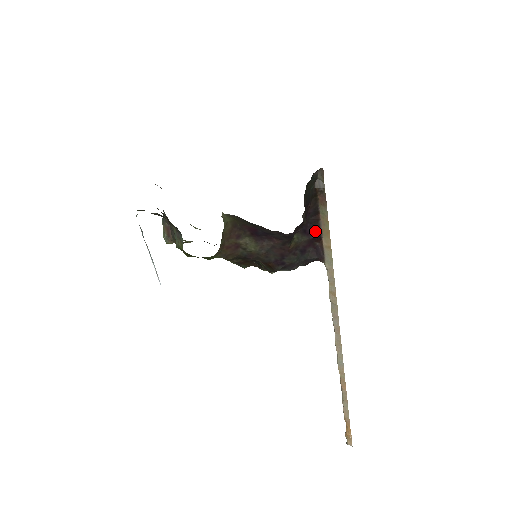
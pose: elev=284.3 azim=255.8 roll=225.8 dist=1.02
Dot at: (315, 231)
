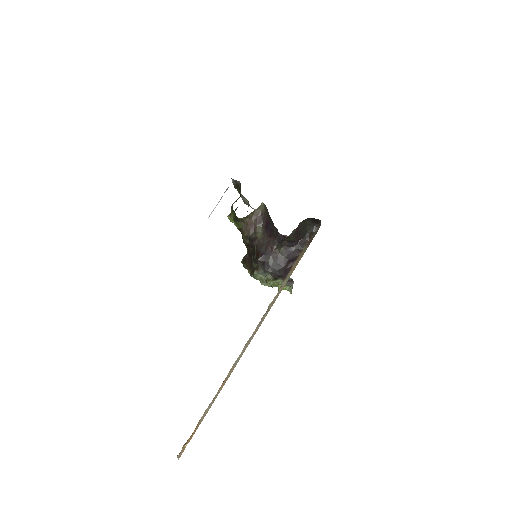
Dot at: (293, 258)
